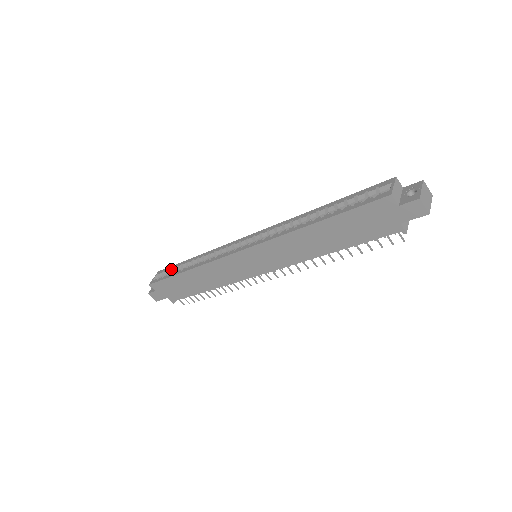
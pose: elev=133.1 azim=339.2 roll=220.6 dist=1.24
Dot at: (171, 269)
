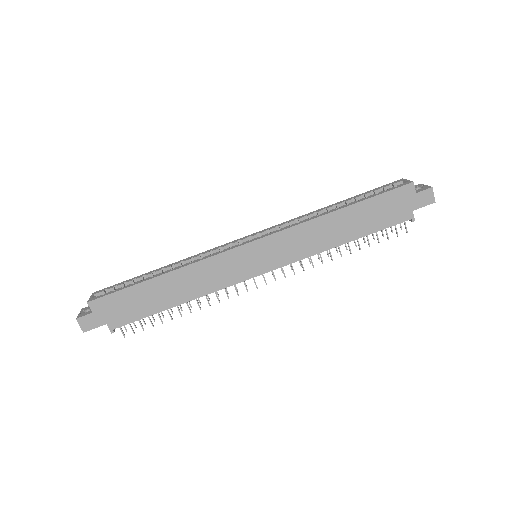
Dot at: (123, 283)
